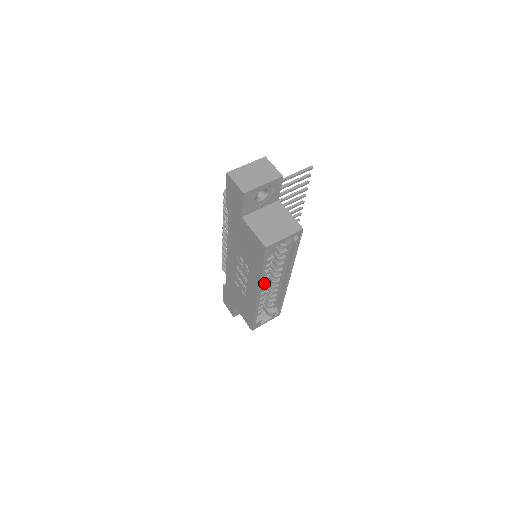
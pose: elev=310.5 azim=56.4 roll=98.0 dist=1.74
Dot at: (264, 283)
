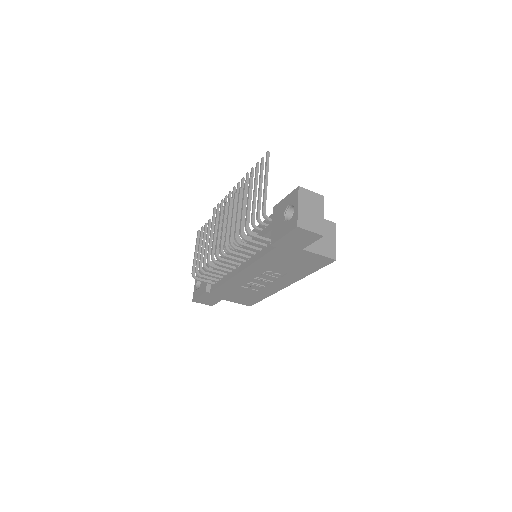
Dot at: occluded
